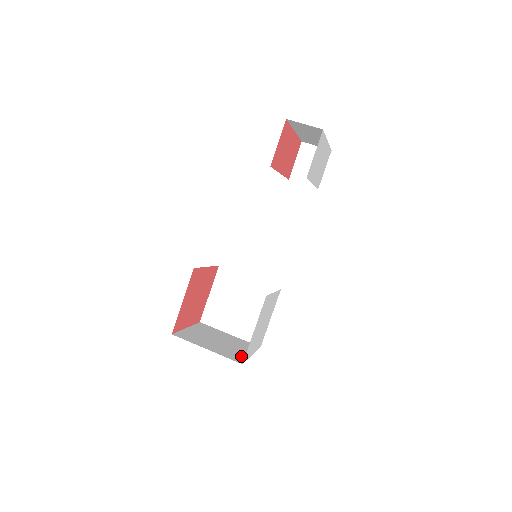
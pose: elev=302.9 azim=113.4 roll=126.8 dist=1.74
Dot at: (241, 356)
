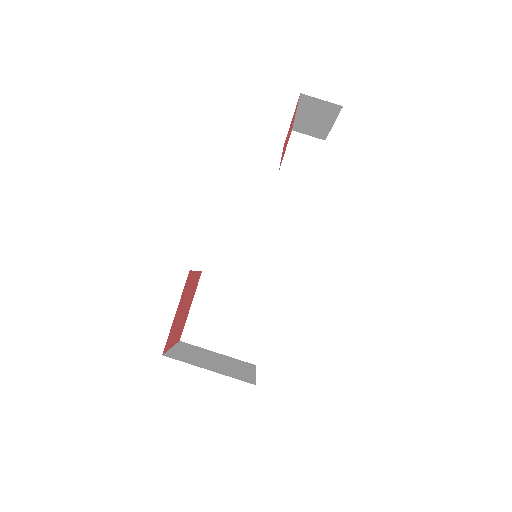
Dot at: (247, 376)
